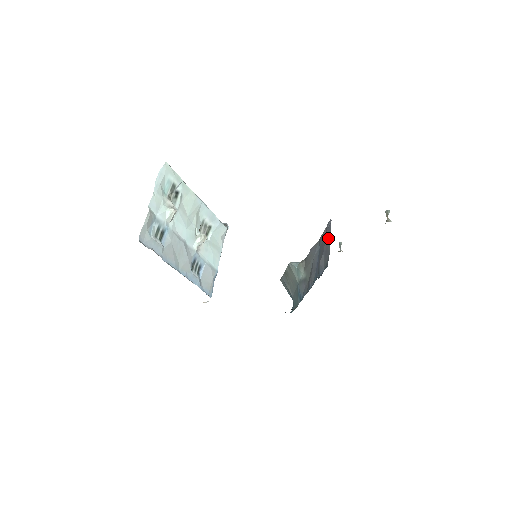
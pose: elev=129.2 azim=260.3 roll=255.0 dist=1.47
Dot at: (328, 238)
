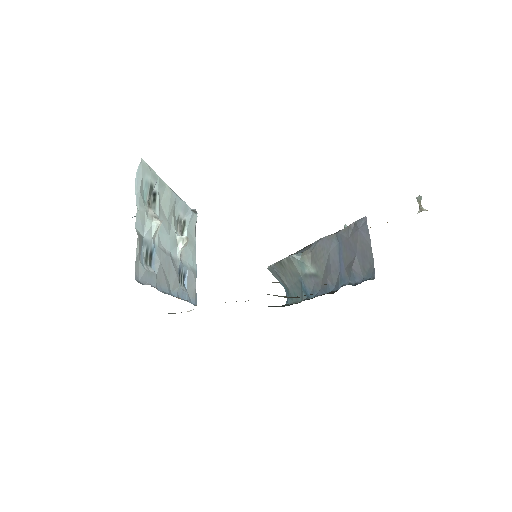
Dot at: (365, 240)
